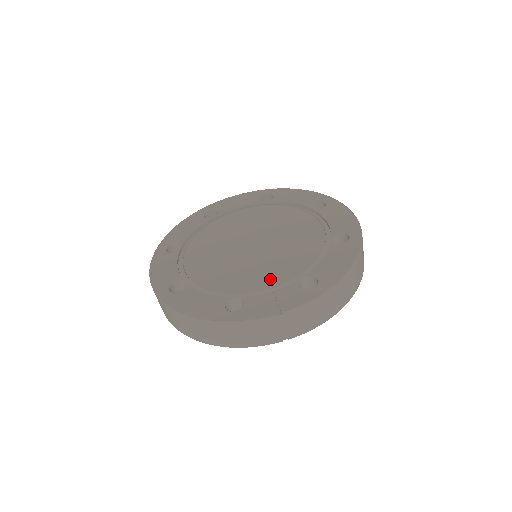
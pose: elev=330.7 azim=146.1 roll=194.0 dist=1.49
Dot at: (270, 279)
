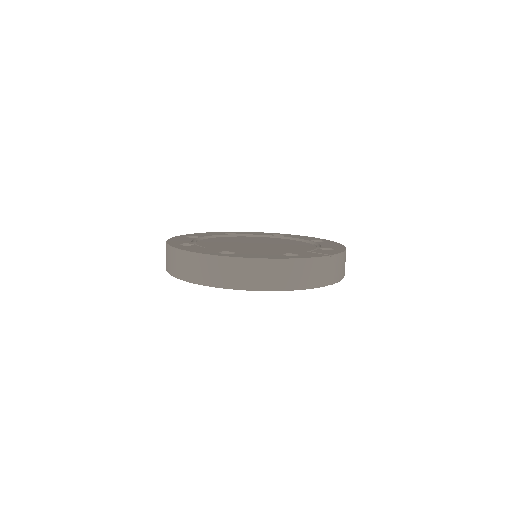
Dot at: (297, 251)
